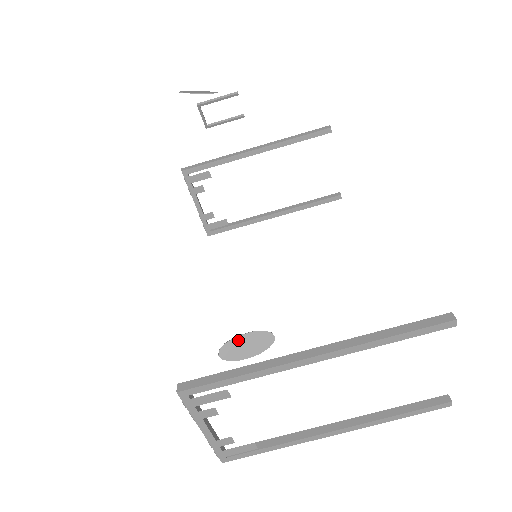
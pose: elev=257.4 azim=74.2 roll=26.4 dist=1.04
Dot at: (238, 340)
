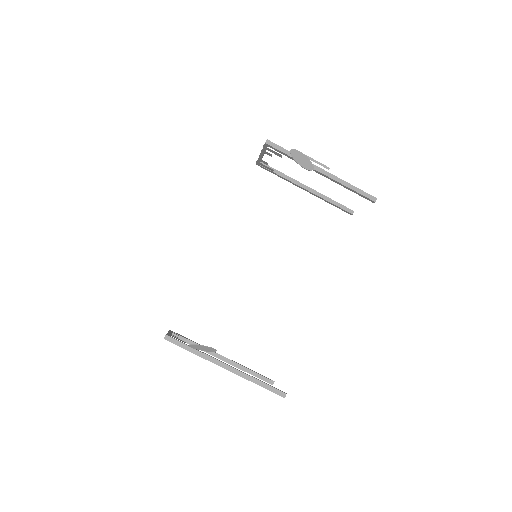
Dot at: (201, 346)
